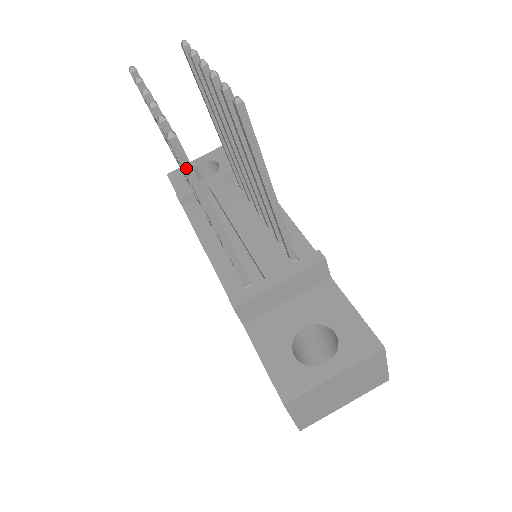
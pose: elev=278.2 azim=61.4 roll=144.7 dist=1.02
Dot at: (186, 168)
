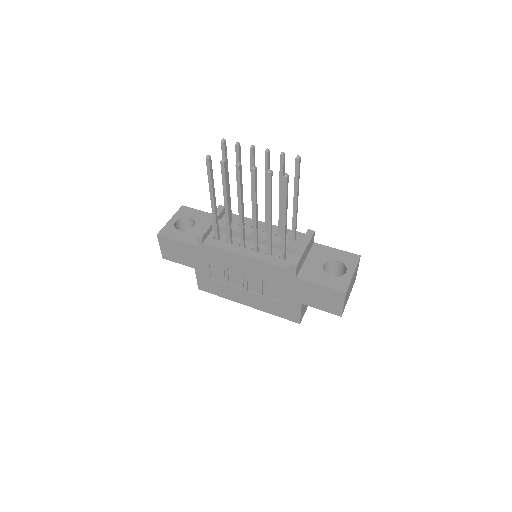
Dot at: (287, 191)
